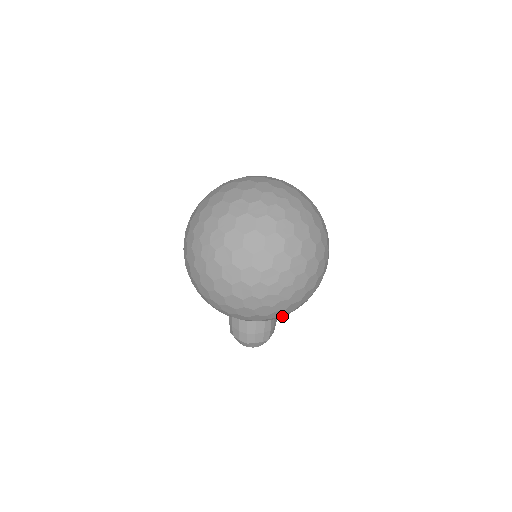
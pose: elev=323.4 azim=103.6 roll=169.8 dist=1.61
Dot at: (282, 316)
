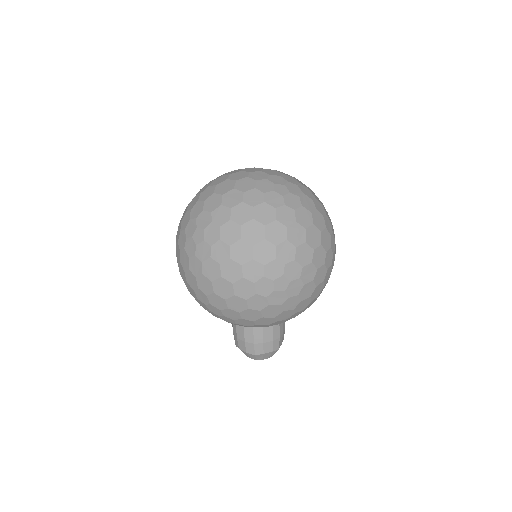
Dot at: (291, 318)
